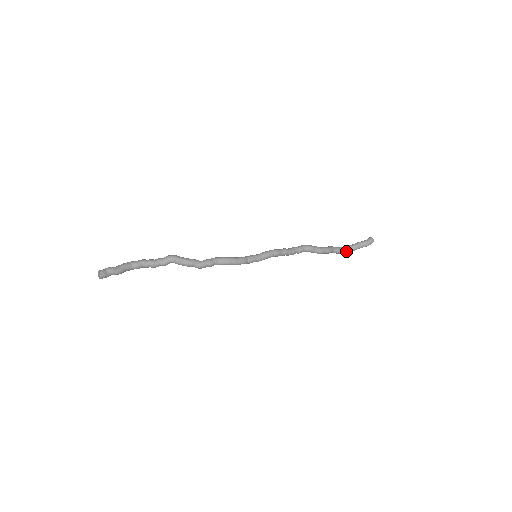
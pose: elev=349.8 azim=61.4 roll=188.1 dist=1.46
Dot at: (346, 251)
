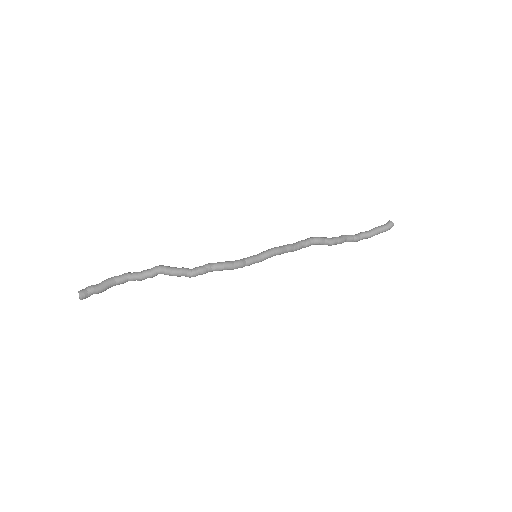
Dot at: (361, 239)
